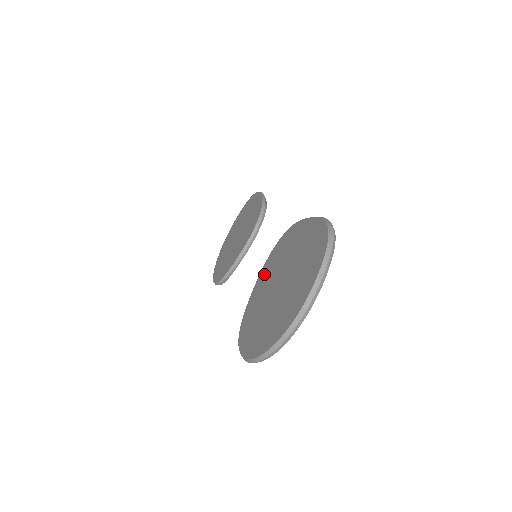
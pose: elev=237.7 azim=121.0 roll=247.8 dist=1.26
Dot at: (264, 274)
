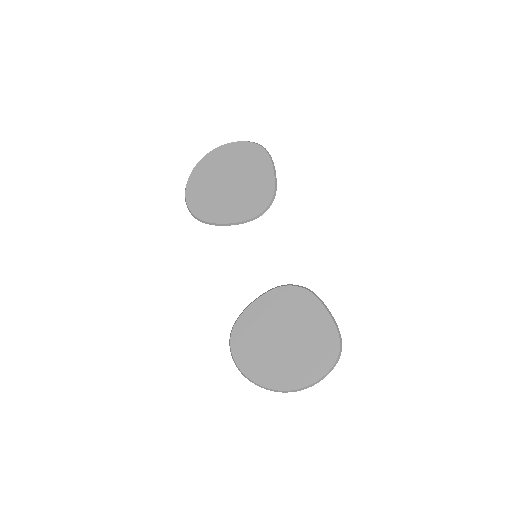
Dot at: (268, 304)
